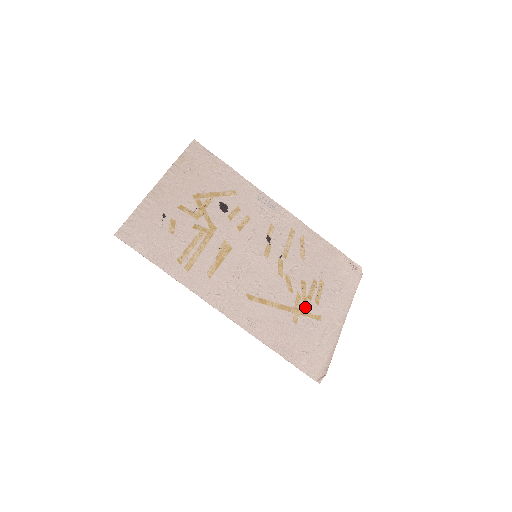
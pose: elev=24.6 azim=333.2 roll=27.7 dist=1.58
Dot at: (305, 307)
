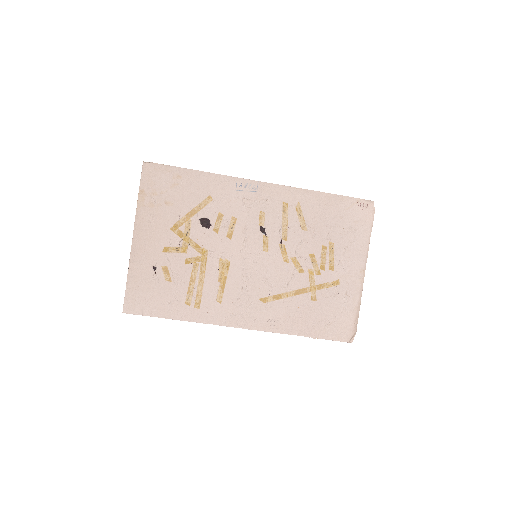
Dot at: (320, 280)
